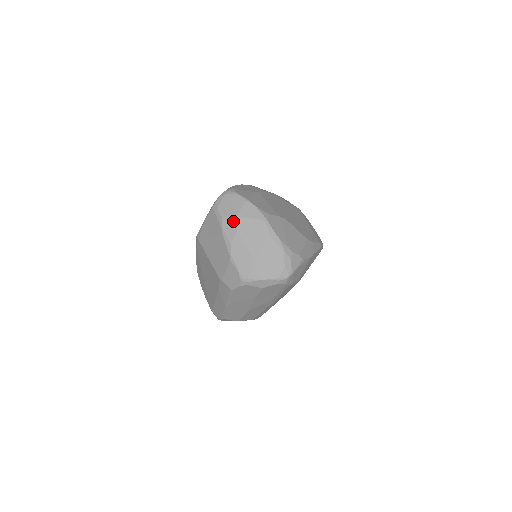
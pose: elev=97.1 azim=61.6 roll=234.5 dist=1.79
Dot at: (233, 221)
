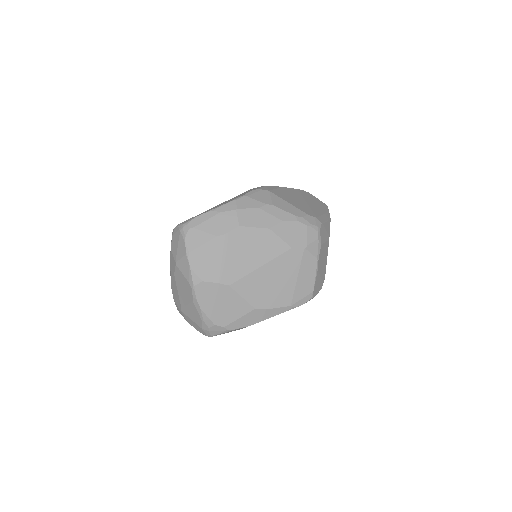
Dot at: (174, 263)
